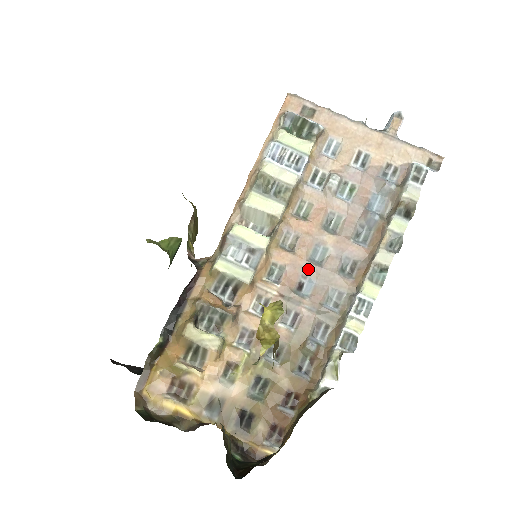
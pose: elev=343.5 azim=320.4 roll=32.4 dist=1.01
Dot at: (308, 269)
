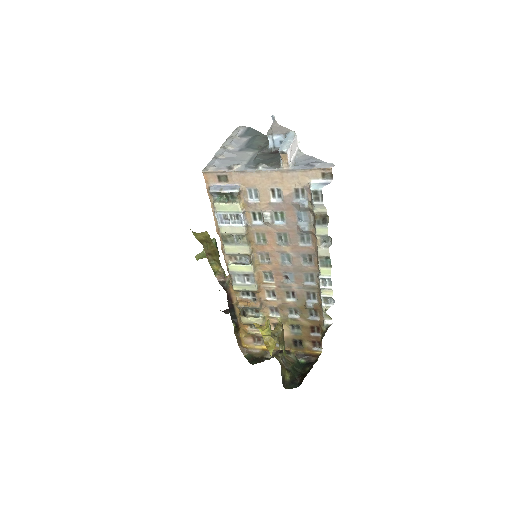
Dot at: (284, 269)
